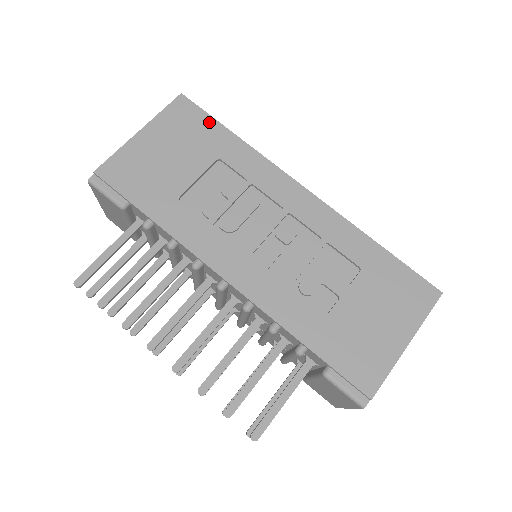
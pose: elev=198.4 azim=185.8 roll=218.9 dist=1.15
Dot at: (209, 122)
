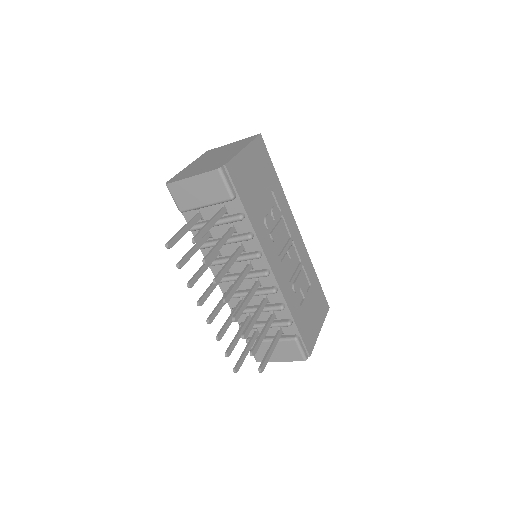
Dot at: (270, 162)
